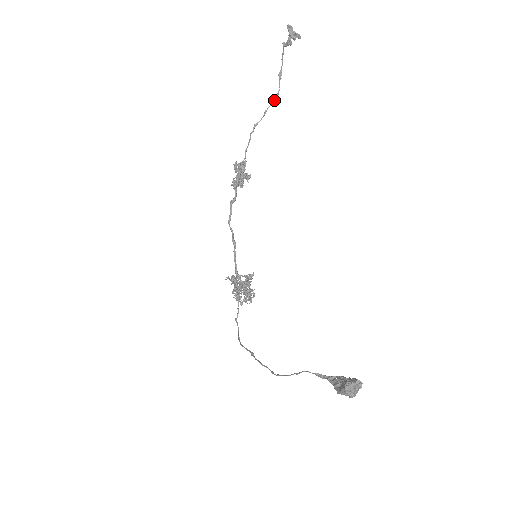
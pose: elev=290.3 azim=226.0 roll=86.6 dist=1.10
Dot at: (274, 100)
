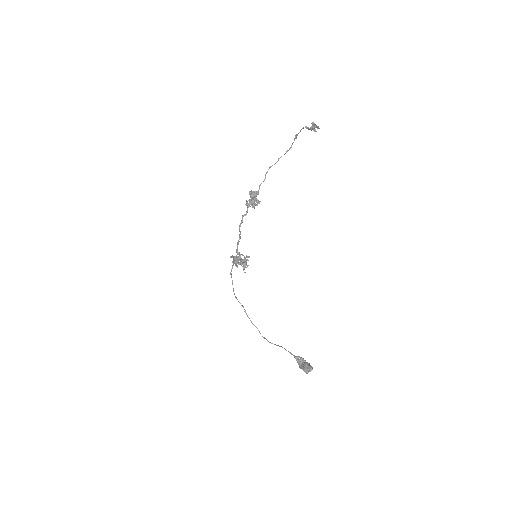
Dot at: (287, 151)
